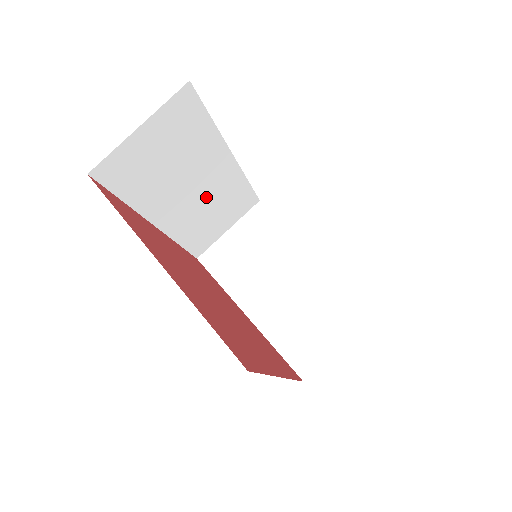
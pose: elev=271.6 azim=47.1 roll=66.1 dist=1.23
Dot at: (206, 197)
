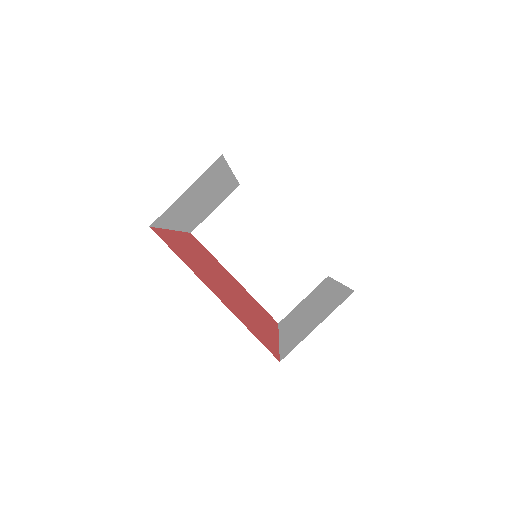
Dot at: (209, 201)
